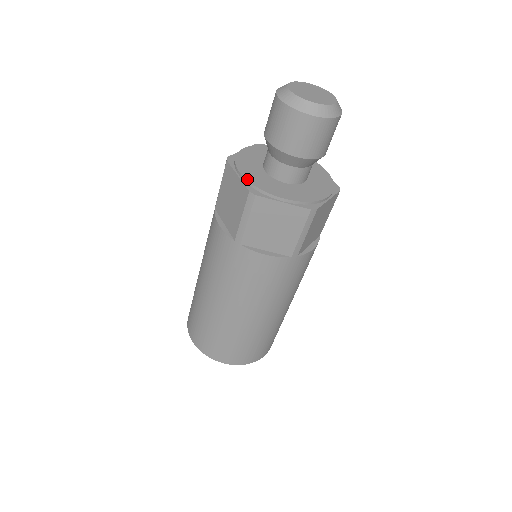
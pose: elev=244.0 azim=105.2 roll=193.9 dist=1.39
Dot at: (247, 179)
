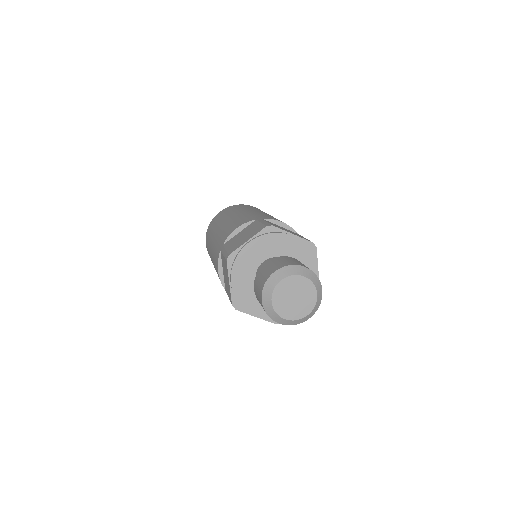
Dot at: (234, 293)
